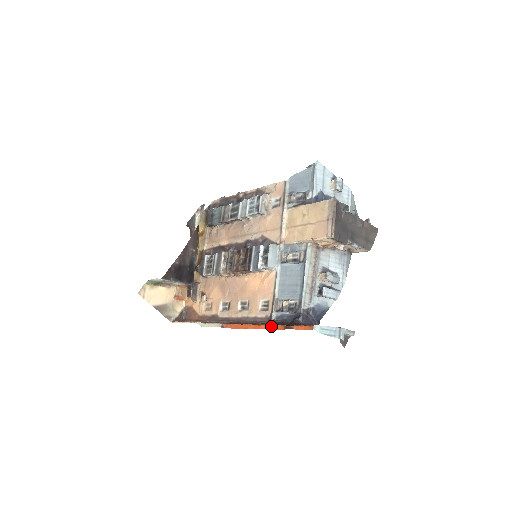
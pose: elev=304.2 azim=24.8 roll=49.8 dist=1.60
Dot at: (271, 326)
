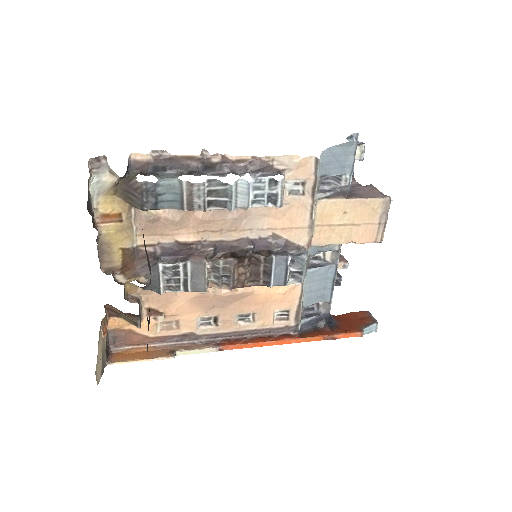
Dot at: (305, 339)
